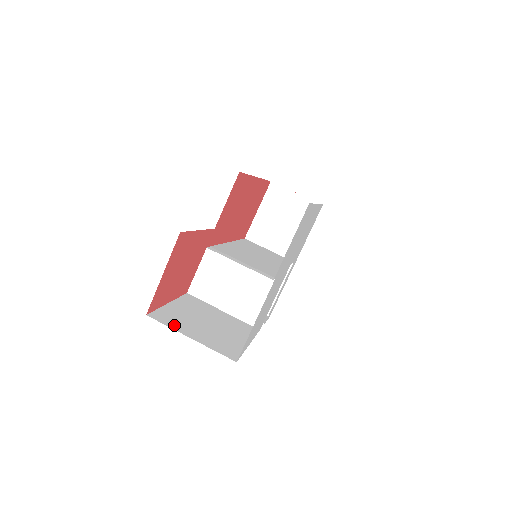
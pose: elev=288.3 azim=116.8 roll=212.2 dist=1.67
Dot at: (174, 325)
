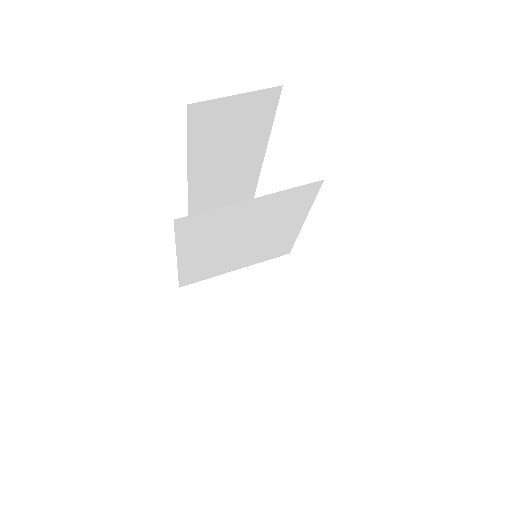
Dot at: occluded
